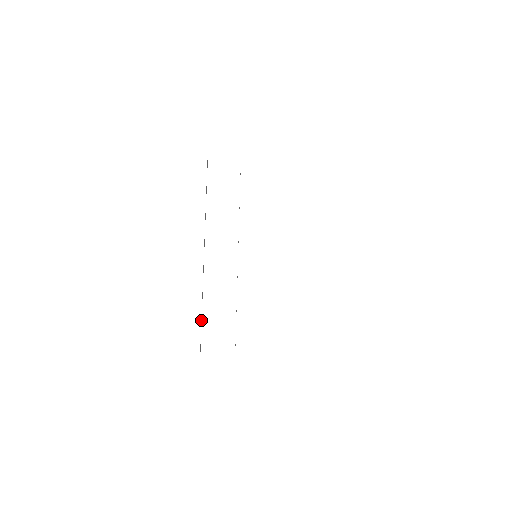
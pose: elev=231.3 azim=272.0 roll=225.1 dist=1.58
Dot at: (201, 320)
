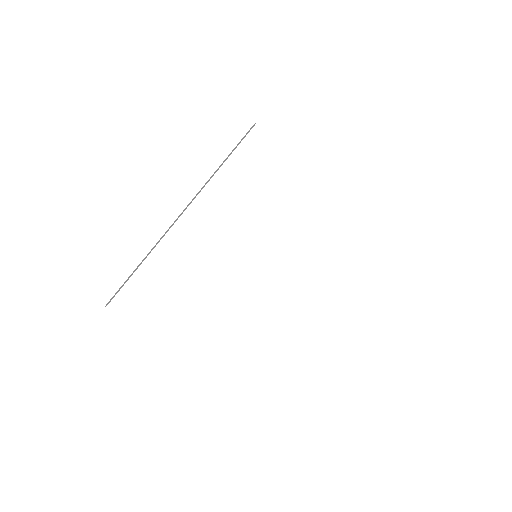
Dot at: occluded
